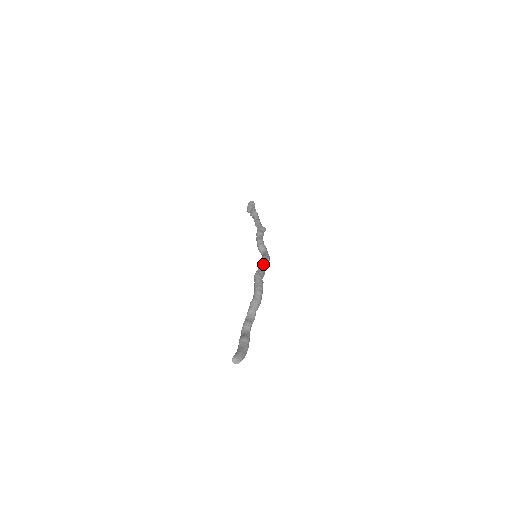
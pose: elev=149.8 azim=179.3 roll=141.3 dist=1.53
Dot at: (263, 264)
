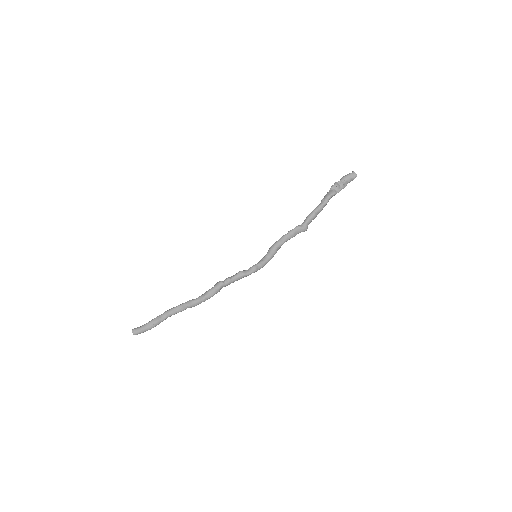
Dot at: (239, 276)
